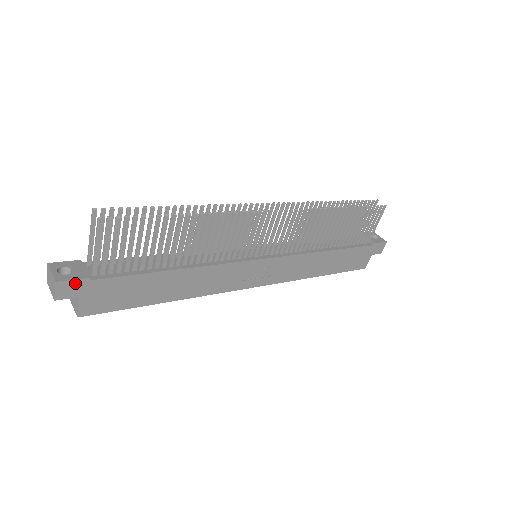
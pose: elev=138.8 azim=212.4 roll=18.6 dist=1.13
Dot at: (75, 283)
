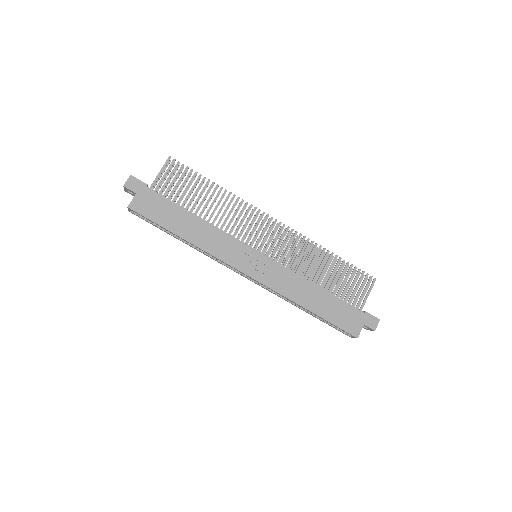
Dot at: (139, 183)
